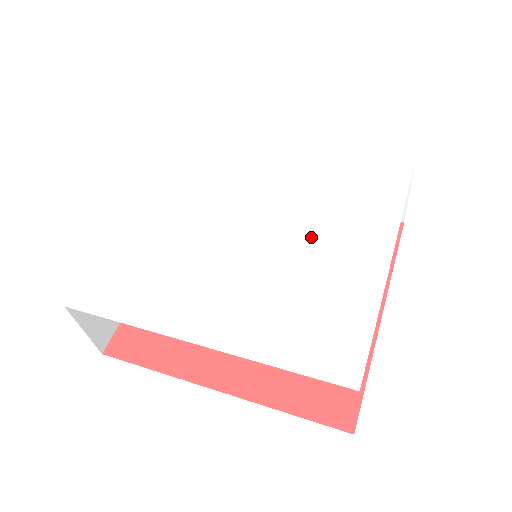
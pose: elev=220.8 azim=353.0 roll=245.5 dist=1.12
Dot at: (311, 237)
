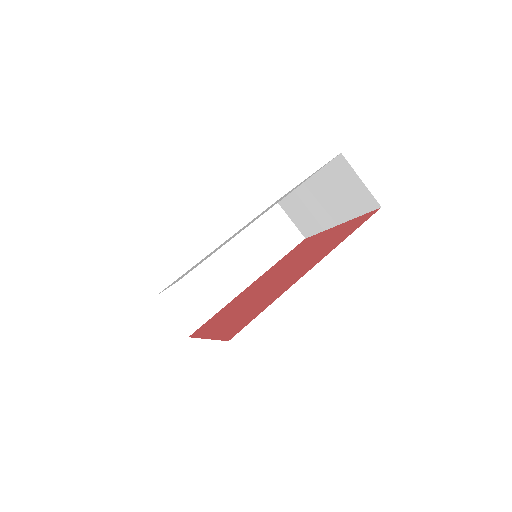
Dot at: occluded
